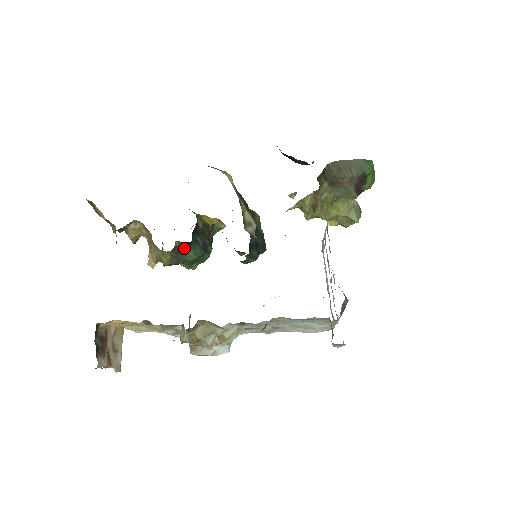
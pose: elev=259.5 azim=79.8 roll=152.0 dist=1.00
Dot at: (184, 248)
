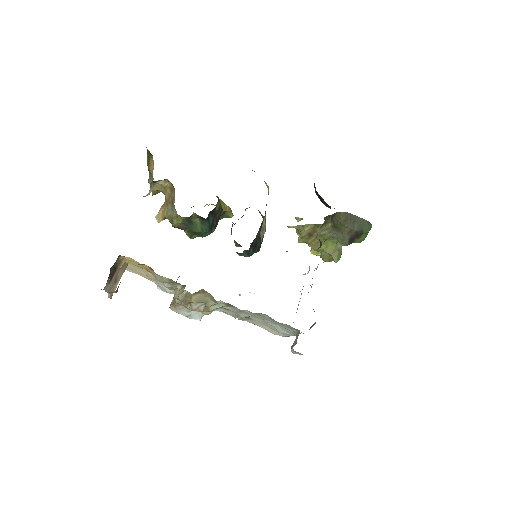
Dot at: (196, 220)
